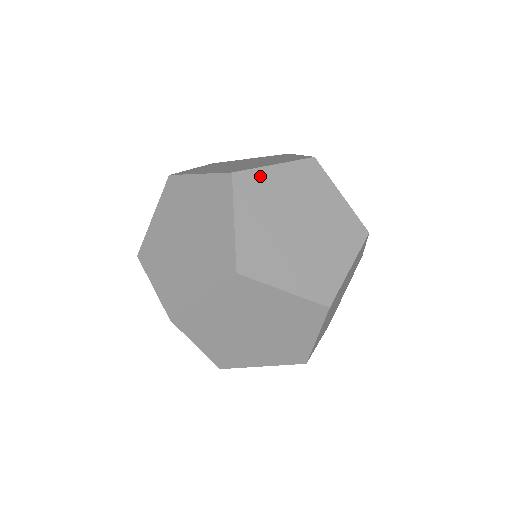
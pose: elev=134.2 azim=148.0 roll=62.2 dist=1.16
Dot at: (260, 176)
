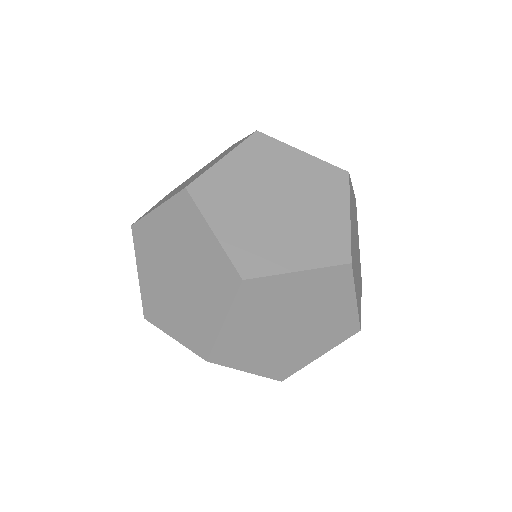
Dot at: (280, 148)
